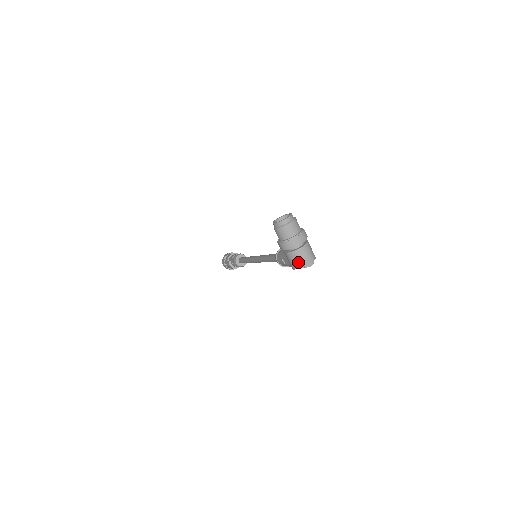
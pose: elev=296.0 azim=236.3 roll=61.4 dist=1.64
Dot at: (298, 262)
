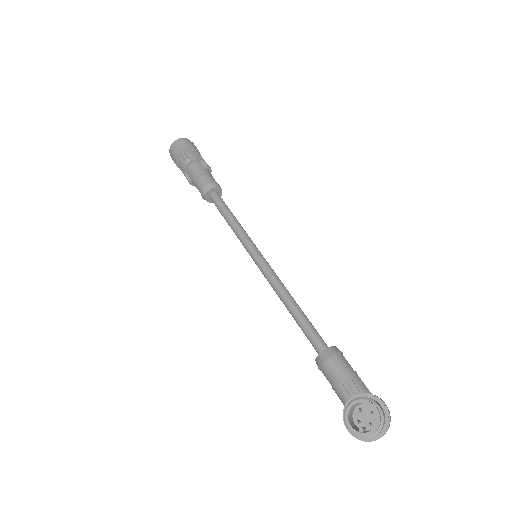
Dot at: occluded
